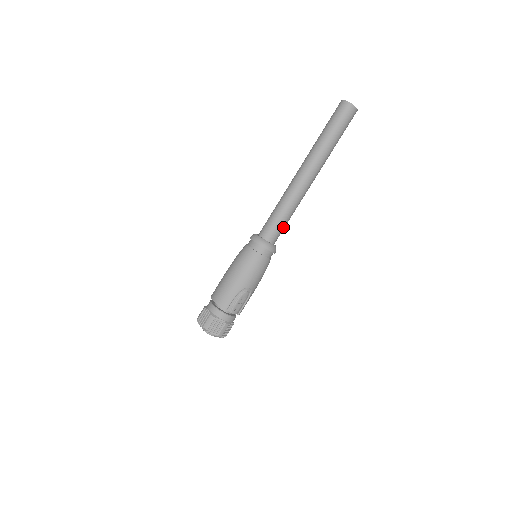
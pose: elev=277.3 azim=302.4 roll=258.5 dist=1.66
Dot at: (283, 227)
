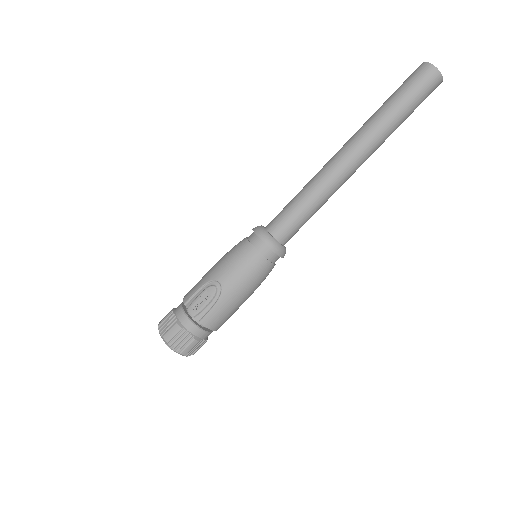
Dot at: (294, 217)
